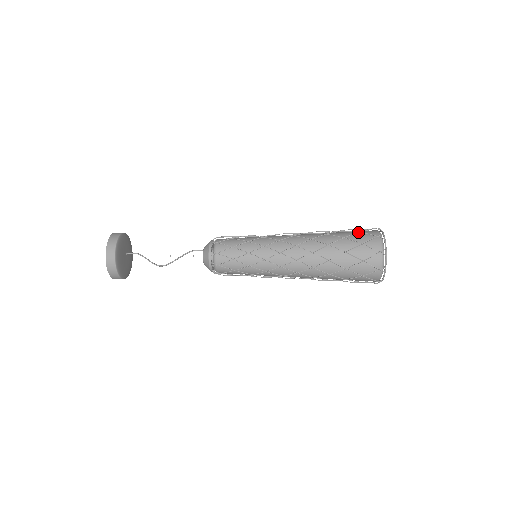
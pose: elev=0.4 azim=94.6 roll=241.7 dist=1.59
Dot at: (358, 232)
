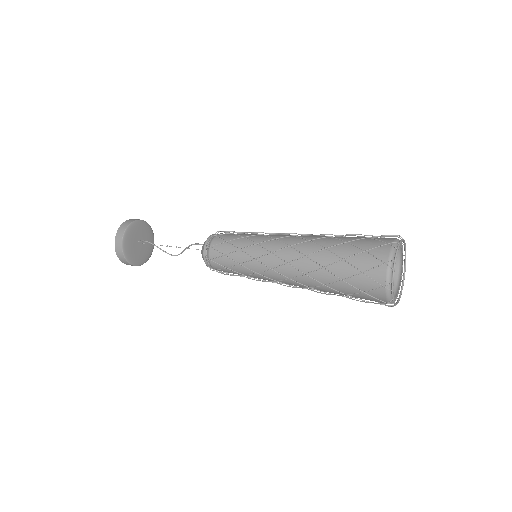
Dot at: (359, 274)
